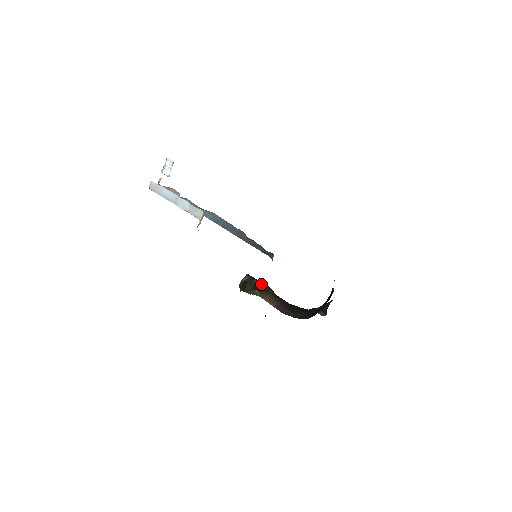
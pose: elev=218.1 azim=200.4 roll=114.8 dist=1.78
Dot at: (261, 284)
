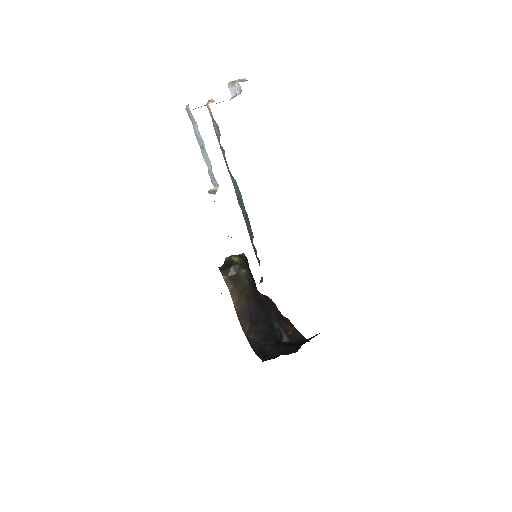
Dot at: (244, 278)
